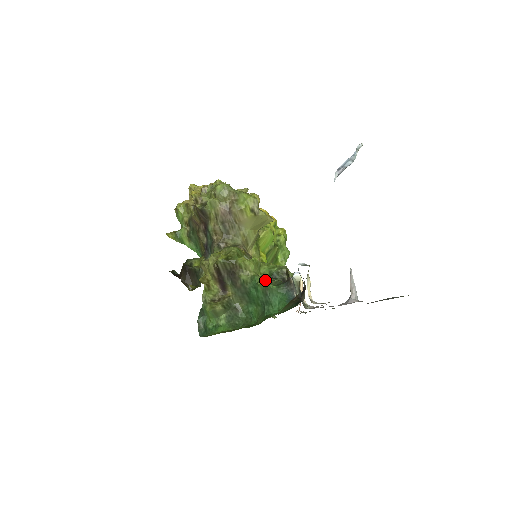
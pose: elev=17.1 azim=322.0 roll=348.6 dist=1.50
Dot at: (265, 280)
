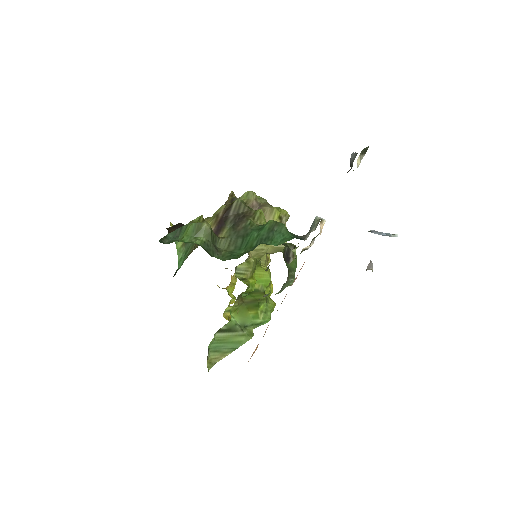
Dot at: occluded
